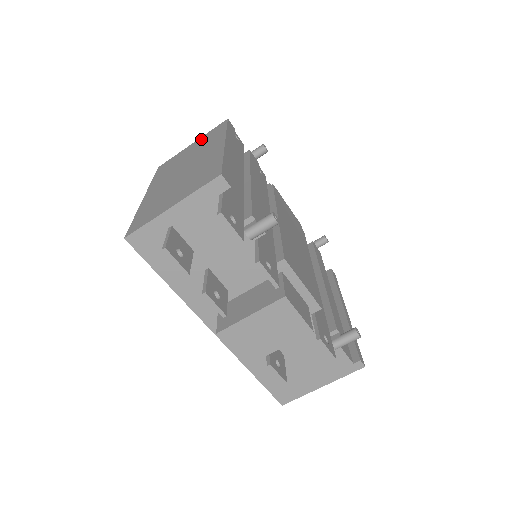
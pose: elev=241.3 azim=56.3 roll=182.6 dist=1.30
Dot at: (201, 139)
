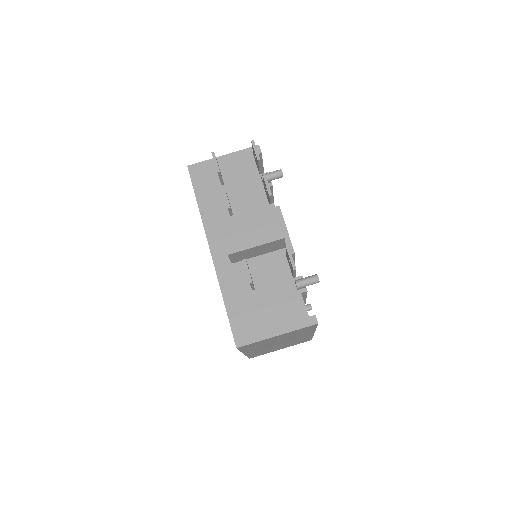
Dot at: occluded
